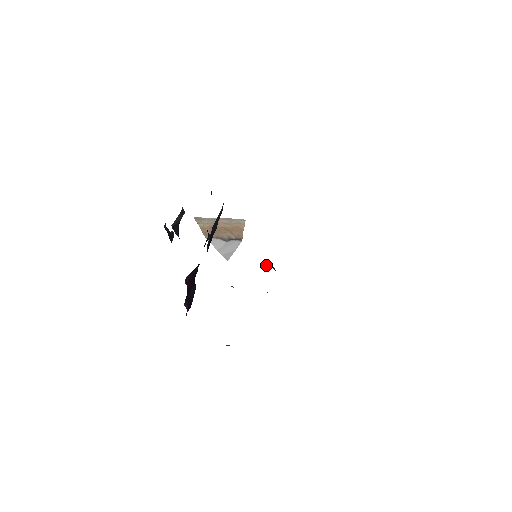
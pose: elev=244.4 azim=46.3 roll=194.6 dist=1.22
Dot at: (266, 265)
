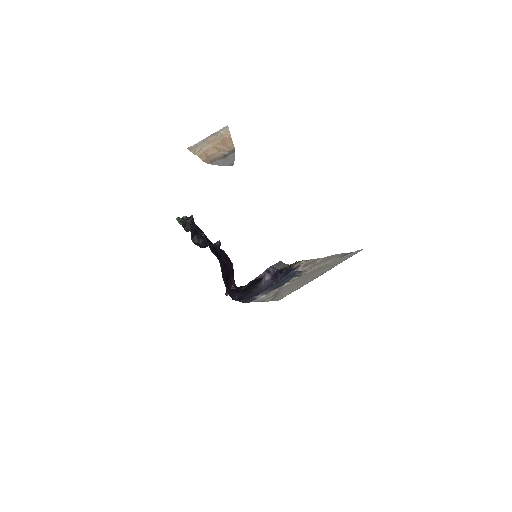
Dot at: (265, 276)
